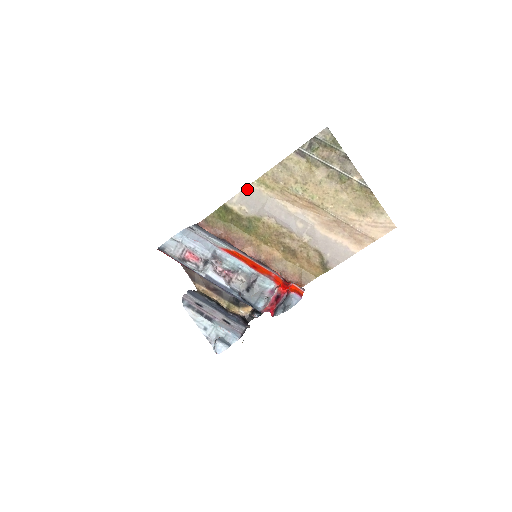
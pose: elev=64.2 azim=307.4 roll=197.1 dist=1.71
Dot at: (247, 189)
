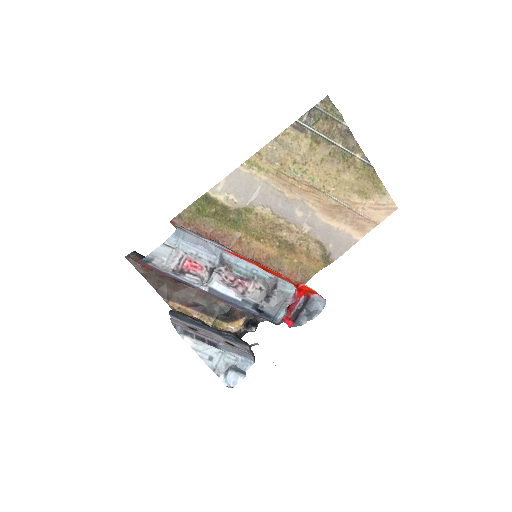
Dot at: (235, 173)
